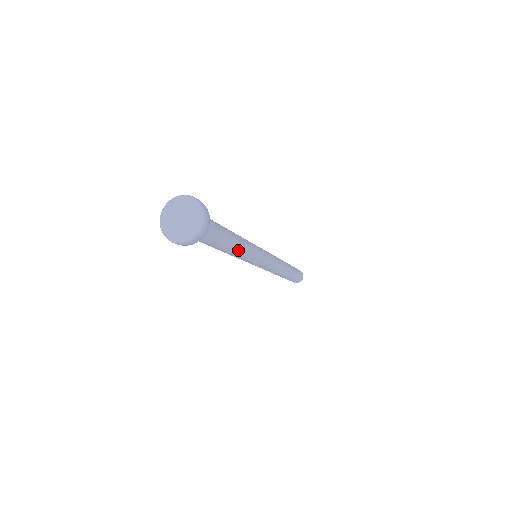
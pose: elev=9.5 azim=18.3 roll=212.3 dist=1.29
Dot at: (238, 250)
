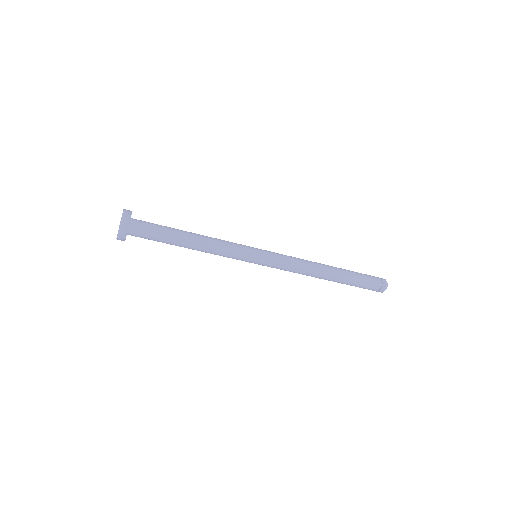
Dot at: (203, 239)
